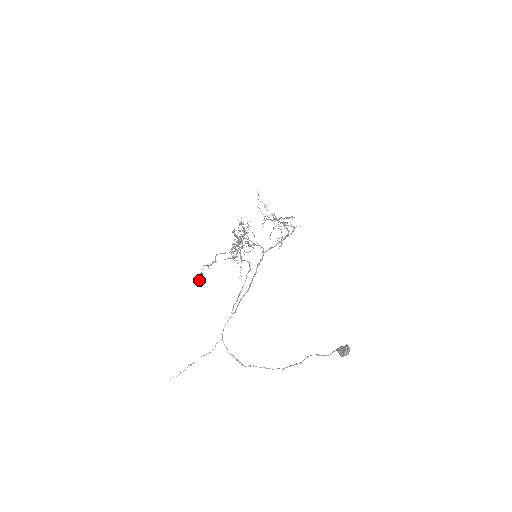
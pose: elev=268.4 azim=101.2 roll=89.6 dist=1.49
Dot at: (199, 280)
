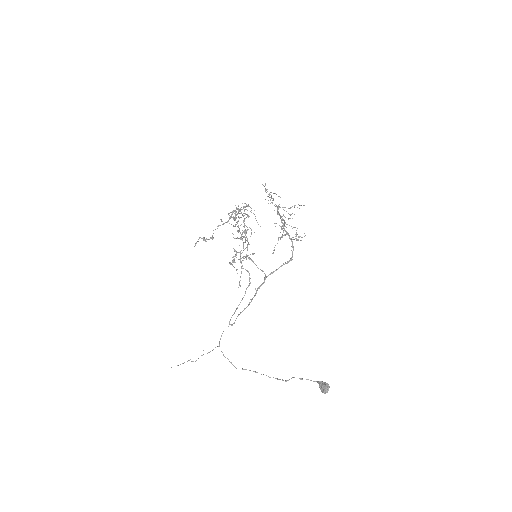
Dot at: (194, 246)
